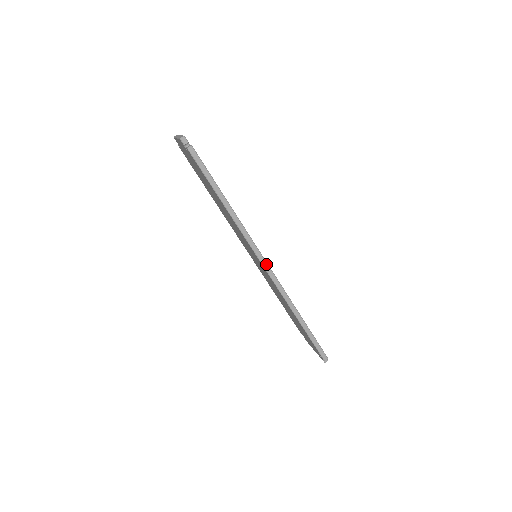
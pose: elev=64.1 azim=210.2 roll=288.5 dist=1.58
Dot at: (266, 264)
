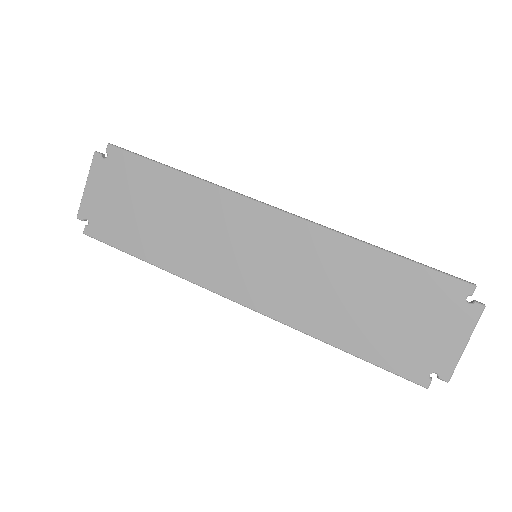
Dot at: (272, 206)
